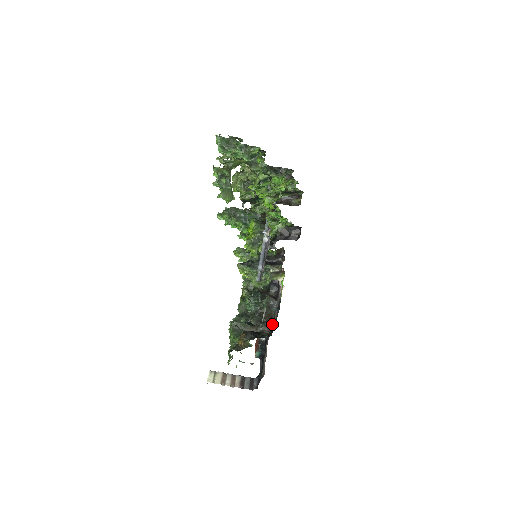
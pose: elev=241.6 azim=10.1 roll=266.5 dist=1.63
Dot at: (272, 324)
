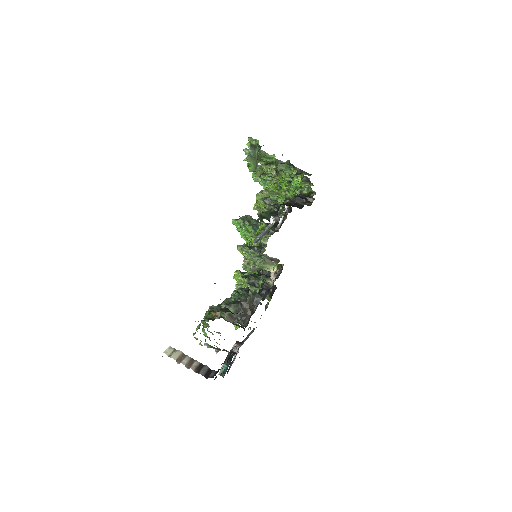
Dot at: occluded
